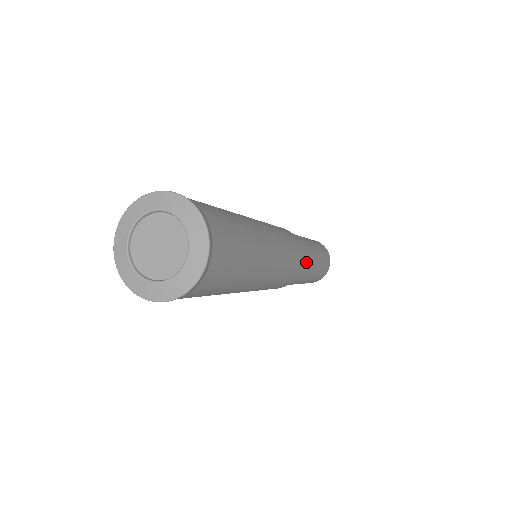
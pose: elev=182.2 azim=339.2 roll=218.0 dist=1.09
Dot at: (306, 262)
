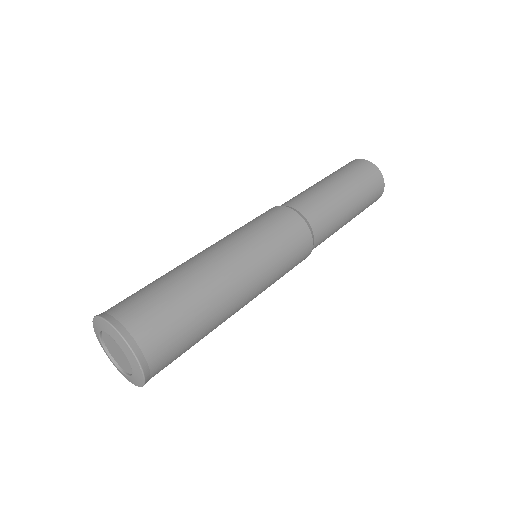
Dot at: (320, 217)
